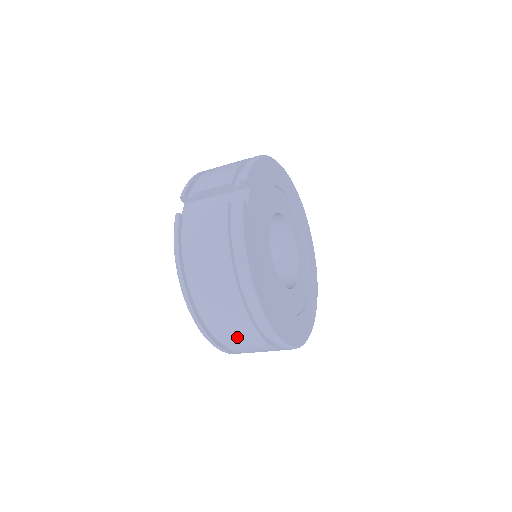
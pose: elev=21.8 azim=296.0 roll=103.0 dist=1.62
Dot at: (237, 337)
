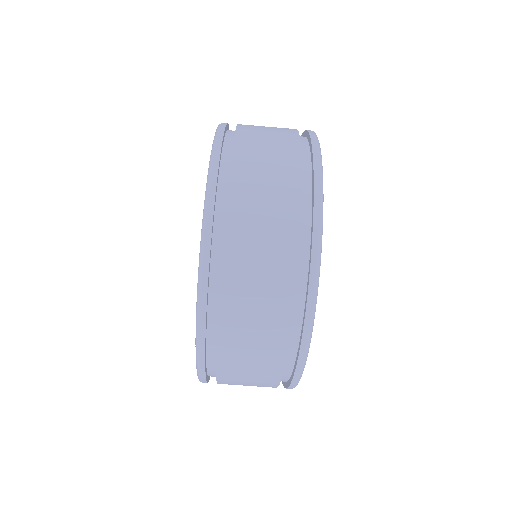
Dot at: (264, 159)
